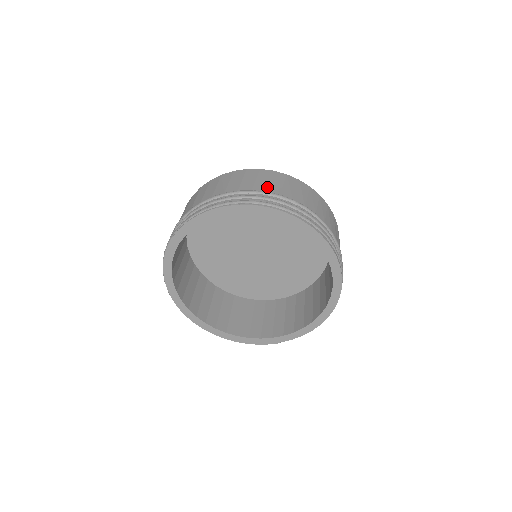
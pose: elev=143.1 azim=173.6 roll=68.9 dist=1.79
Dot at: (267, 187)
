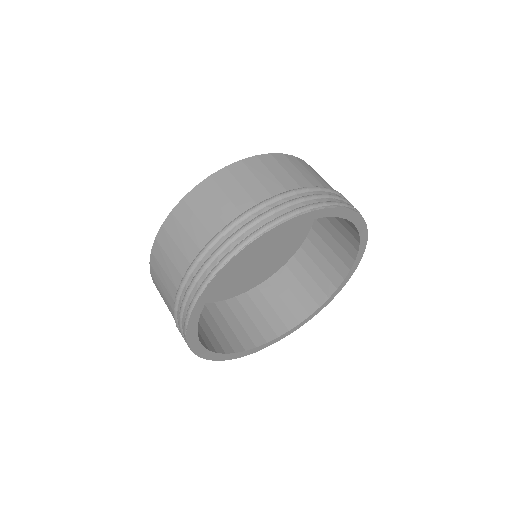
Dot at: (327, 184)
